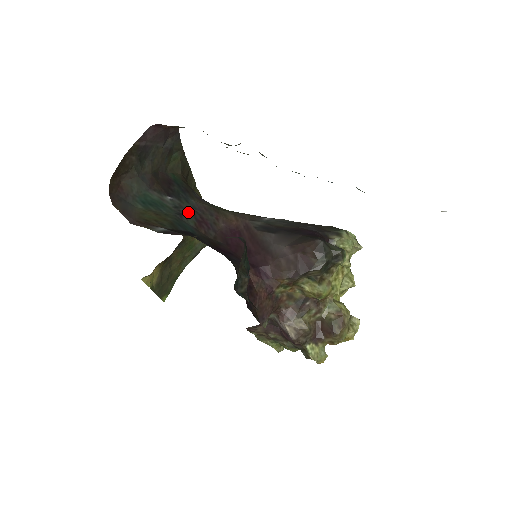
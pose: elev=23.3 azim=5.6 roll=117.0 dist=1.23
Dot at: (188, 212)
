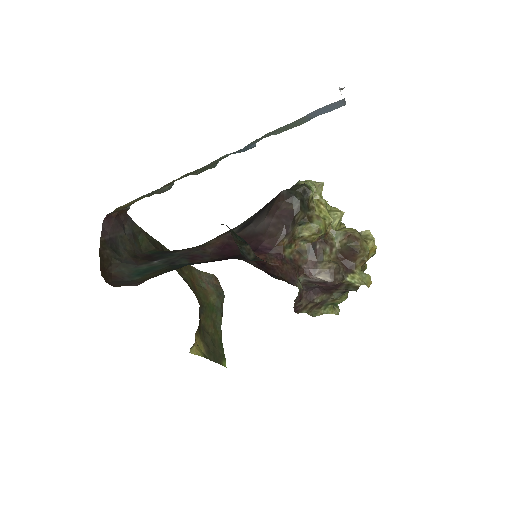
Dot at: (177, 259)
